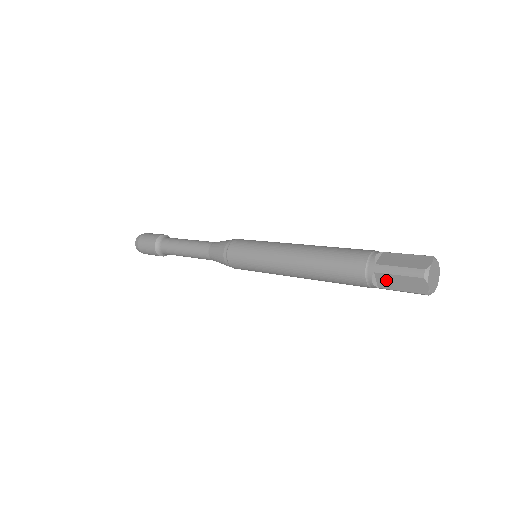
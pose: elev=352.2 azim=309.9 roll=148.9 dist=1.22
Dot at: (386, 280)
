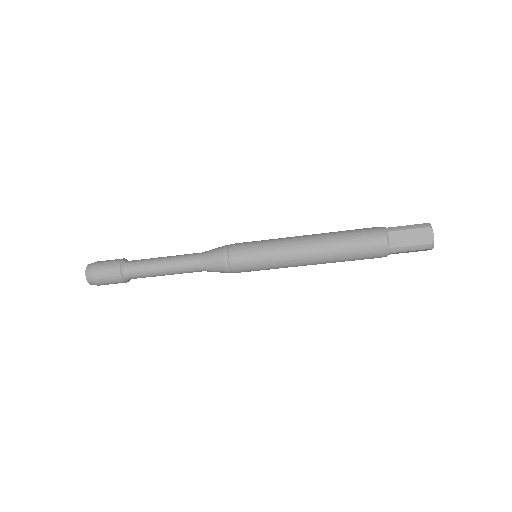
Dot at: (398, 237)
